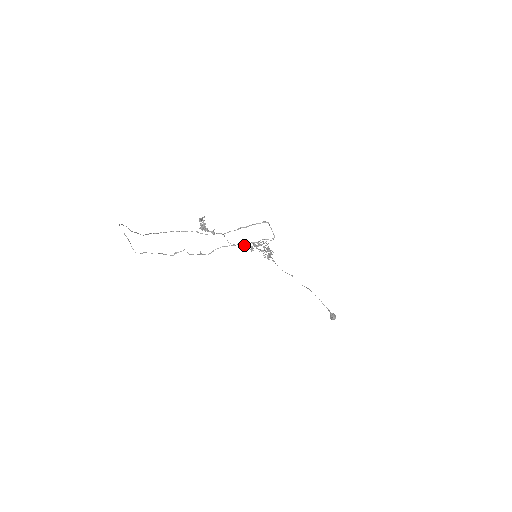
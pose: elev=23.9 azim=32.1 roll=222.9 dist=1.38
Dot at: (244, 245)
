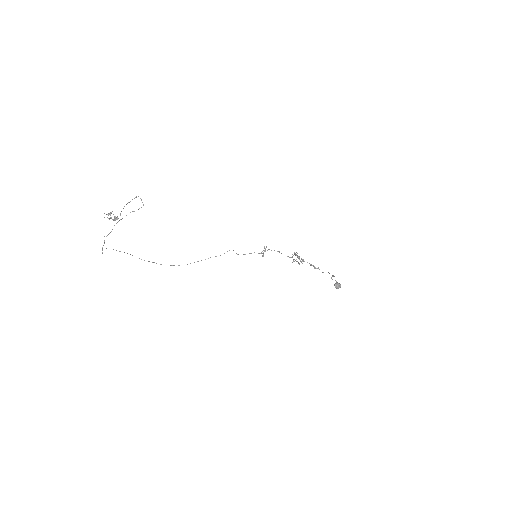
Dot at: occluded
